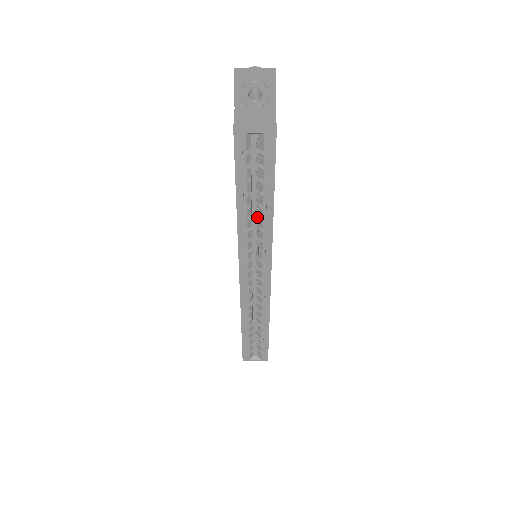
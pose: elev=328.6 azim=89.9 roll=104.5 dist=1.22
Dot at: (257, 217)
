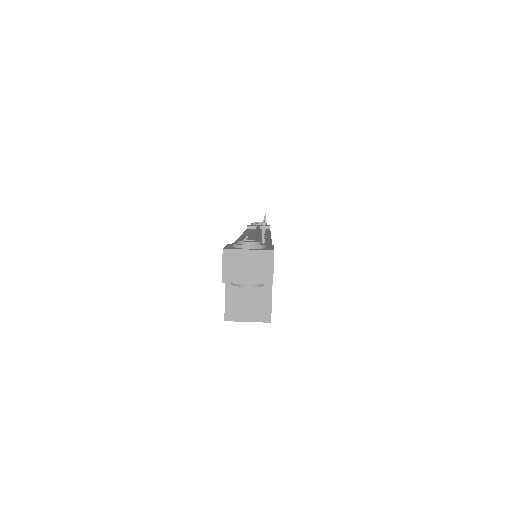
Dot at: occluded
